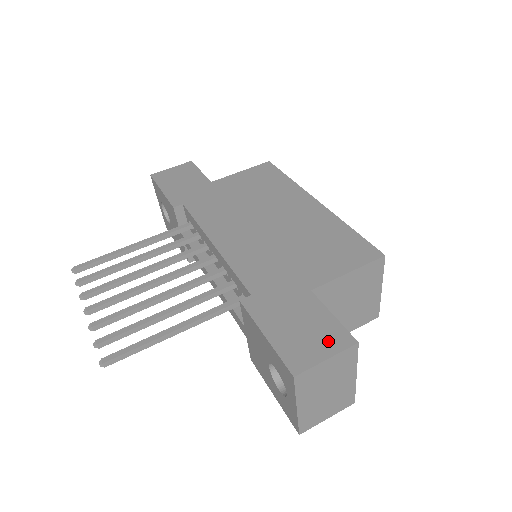
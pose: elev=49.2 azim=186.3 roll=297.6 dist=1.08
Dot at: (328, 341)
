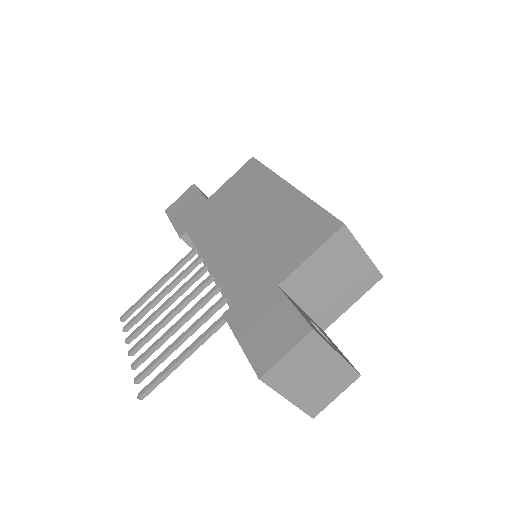
Dot at: (288, 335)
